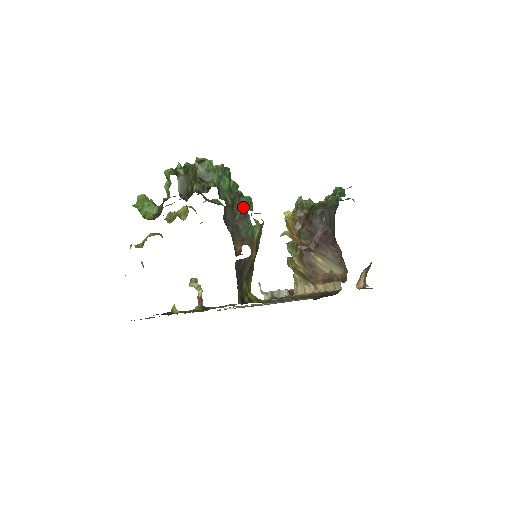
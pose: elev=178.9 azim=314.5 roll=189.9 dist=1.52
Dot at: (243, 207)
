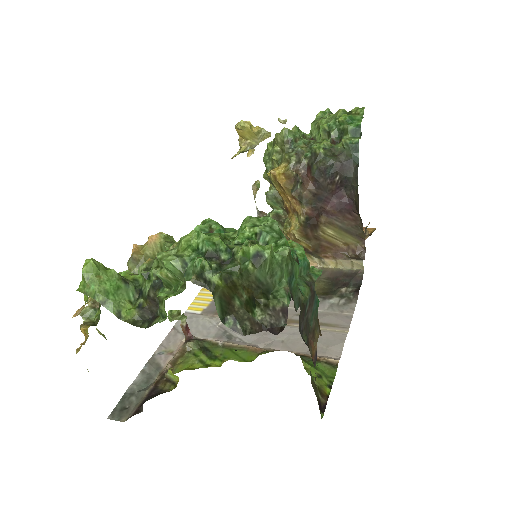
Dot at: (306, 281)
